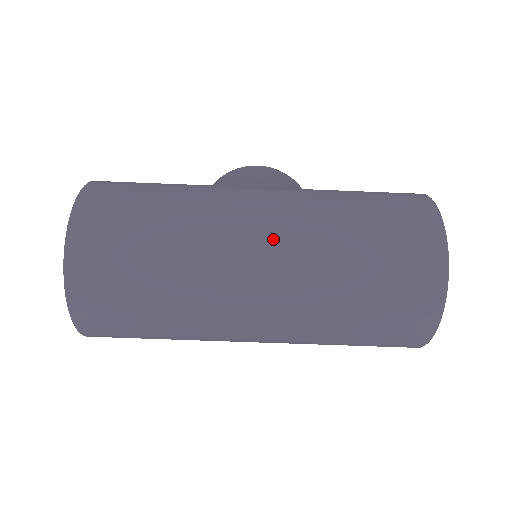
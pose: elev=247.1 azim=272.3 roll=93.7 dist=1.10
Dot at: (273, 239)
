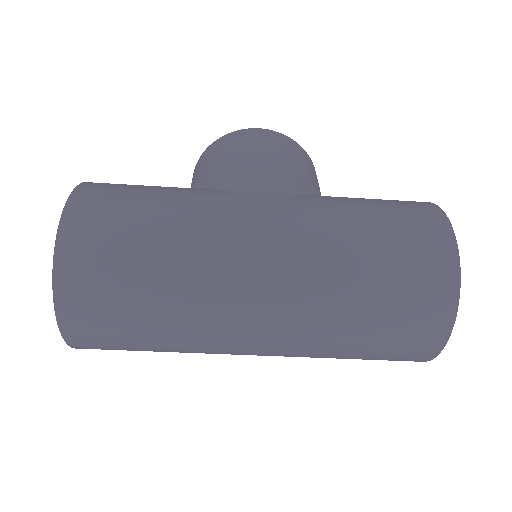
Dot at: (277, 282)
